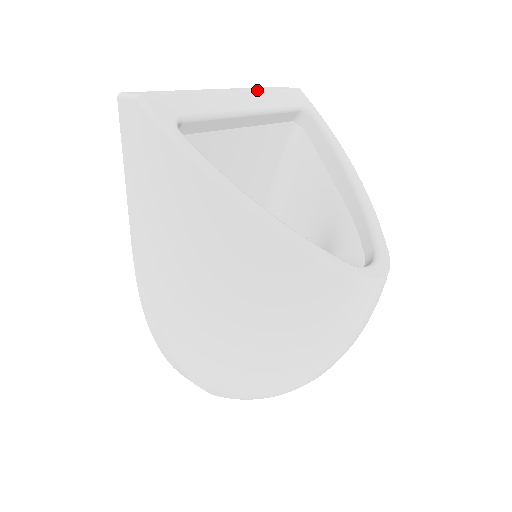
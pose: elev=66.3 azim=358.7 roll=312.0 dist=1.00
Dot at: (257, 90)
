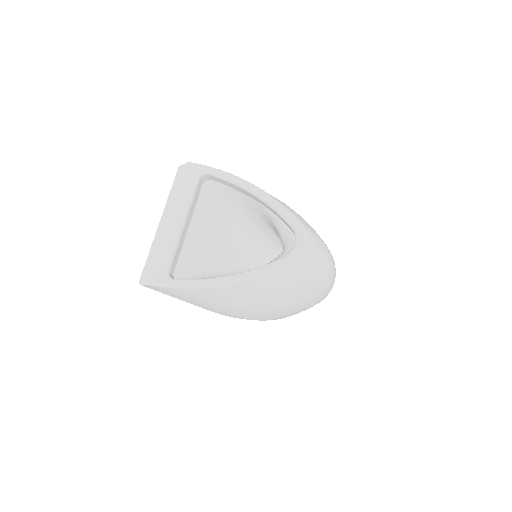
Dot at: (174, 201)
